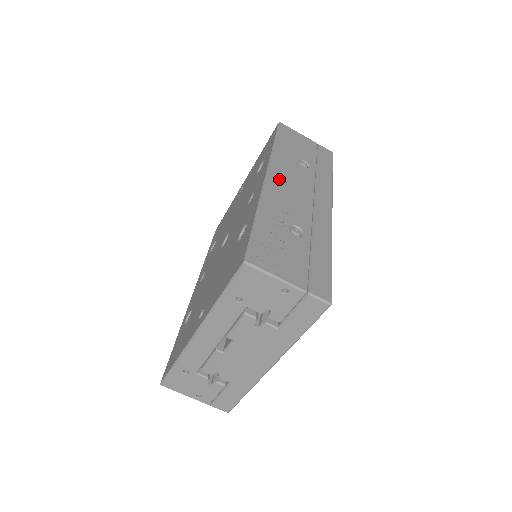
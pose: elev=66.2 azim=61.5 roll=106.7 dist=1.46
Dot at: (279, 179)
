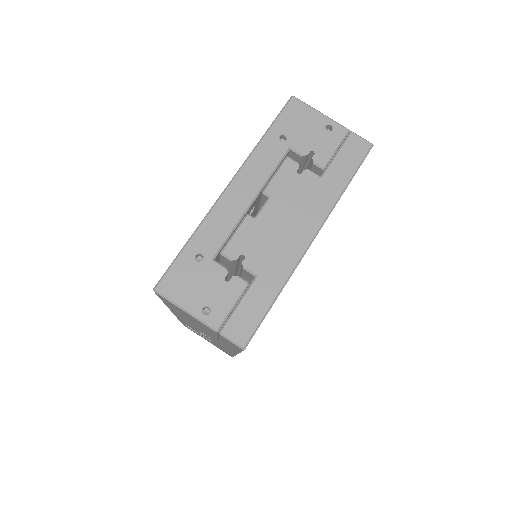
Dot at: occluded
